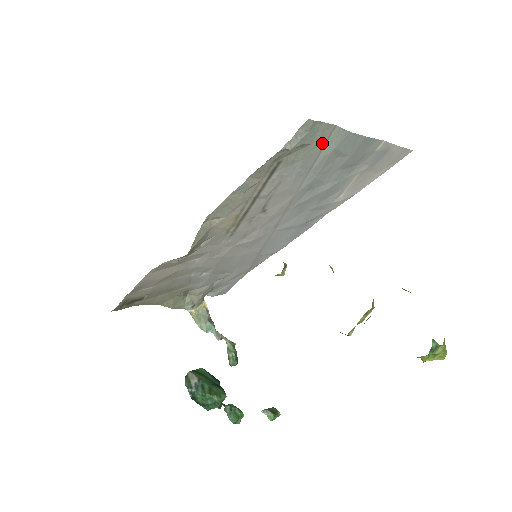
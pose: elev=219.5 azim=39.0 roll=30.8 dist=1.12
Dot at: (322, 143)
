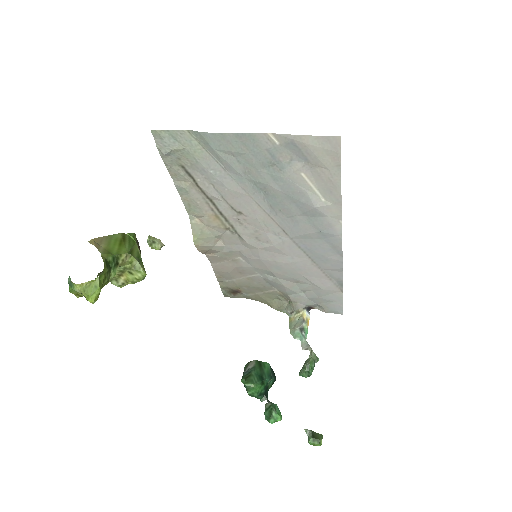
Dot at: (198, 146)
